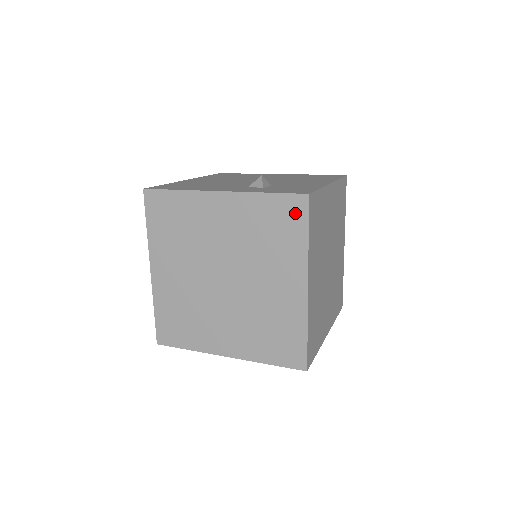
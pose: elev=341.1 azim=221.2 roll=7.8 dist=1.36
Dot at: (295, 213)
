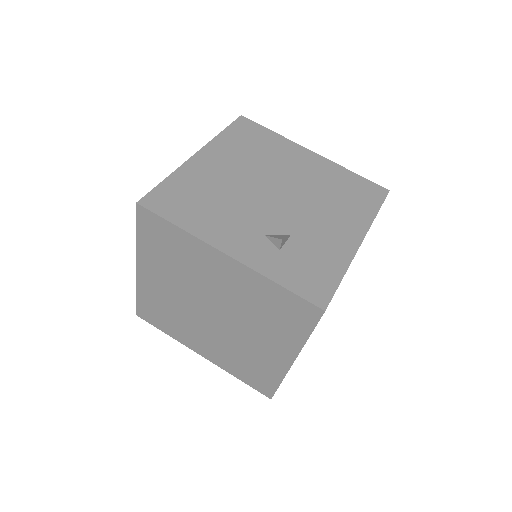
Dot at: (304, 315)
